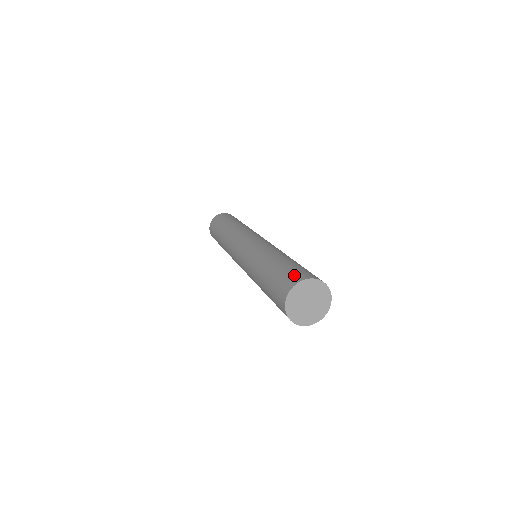
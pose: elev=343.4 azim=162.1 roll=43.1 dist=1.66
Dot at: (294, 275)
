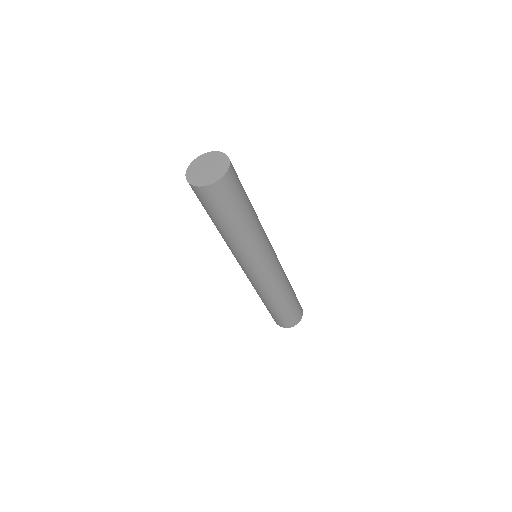
Dot at: occluded
